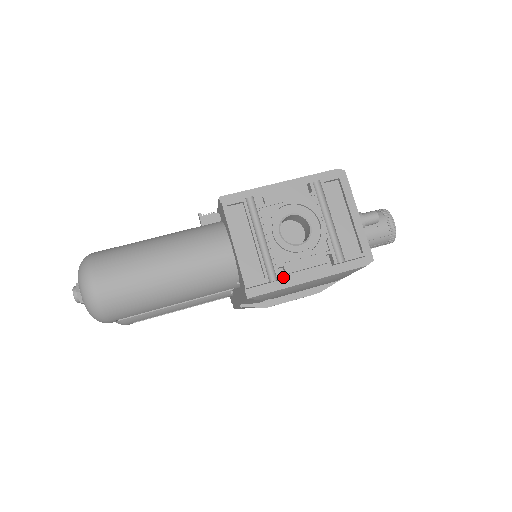
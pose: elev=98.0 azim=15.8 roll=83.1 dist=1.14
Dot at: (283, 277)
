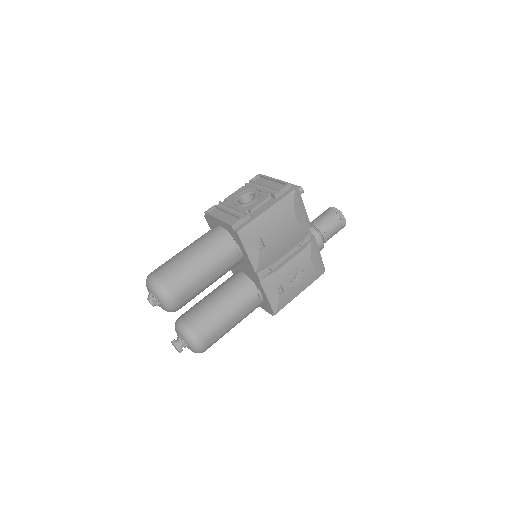
Dot at: (252, 216)
